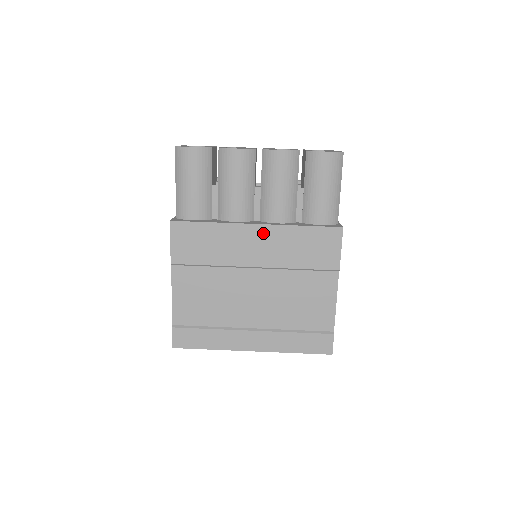
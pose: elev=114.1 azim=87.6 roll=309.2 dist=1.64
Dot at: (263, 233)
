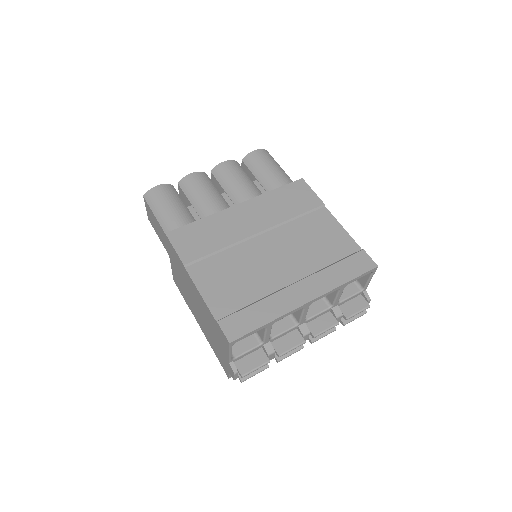
Dot at: (247, 207)
